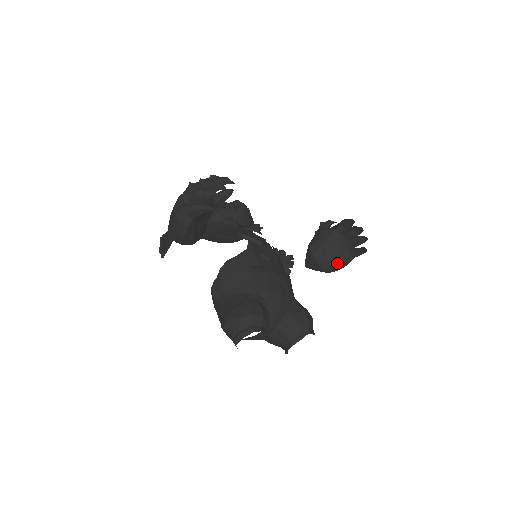
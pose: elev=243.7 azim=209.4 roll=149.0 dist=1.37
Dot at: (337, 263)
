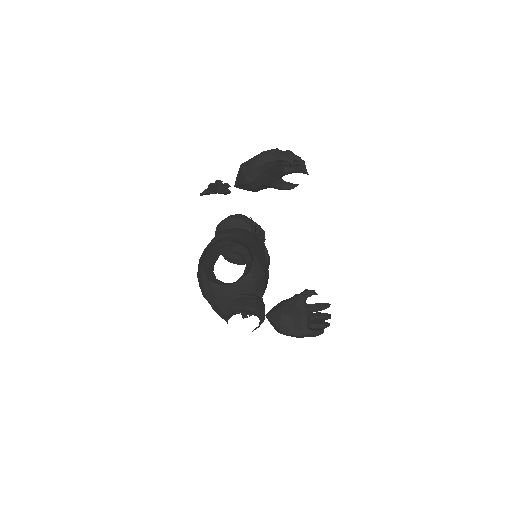
Dot at: (294, 327)
